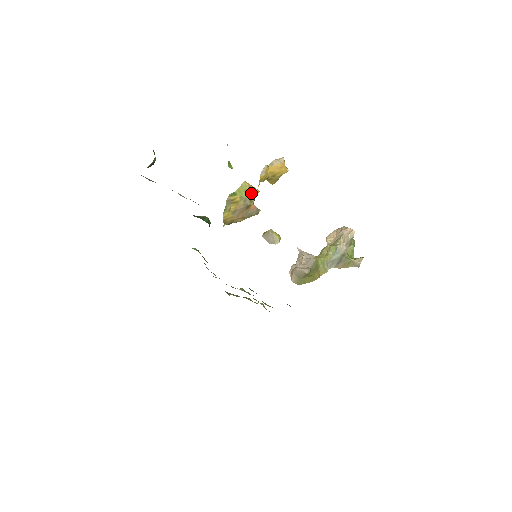
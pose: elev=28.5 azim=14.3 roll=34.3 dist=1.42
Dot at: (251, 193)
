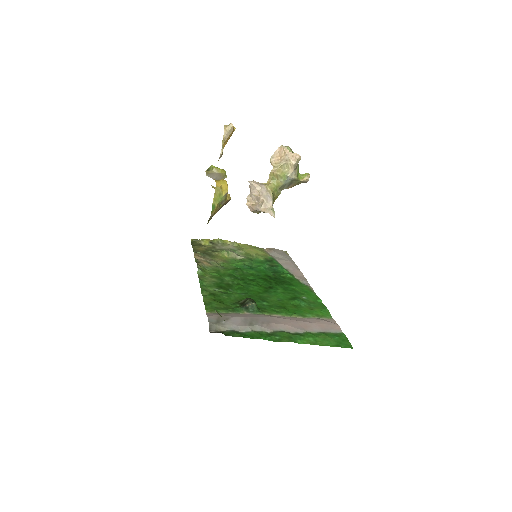
Dot at: (224, 193)
